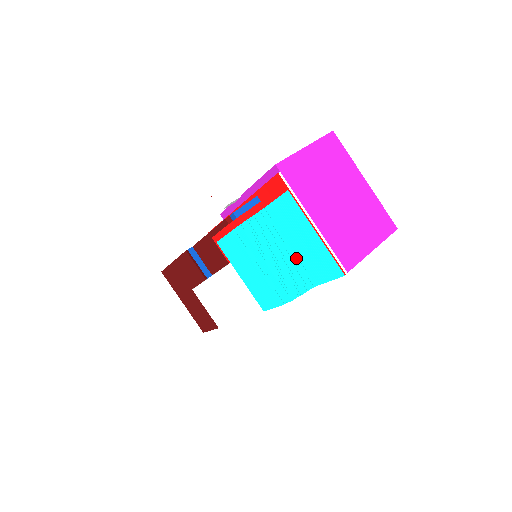
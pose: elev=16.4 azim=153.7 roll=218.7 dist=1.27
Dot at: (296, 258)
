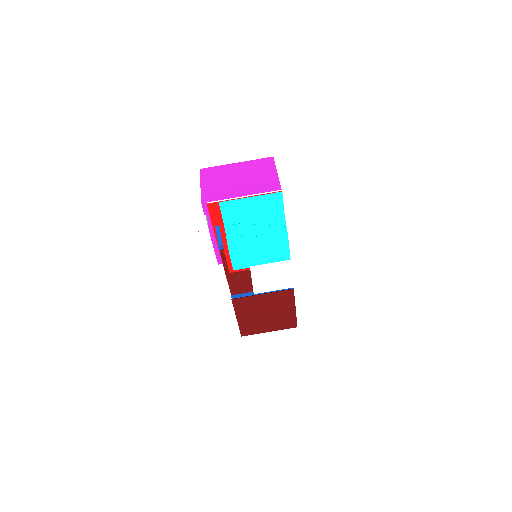
Dot at: (262, 220)
